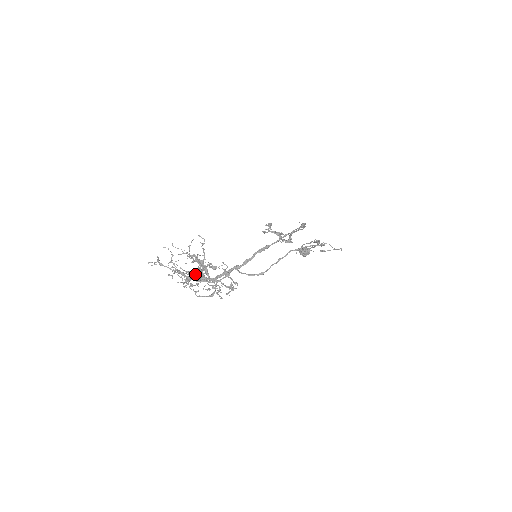
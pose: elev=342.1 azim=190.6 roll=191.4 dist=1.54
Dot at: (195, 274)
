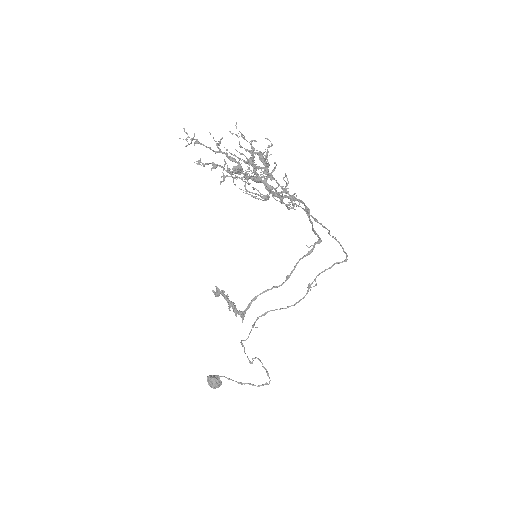
Dot at: occluded
